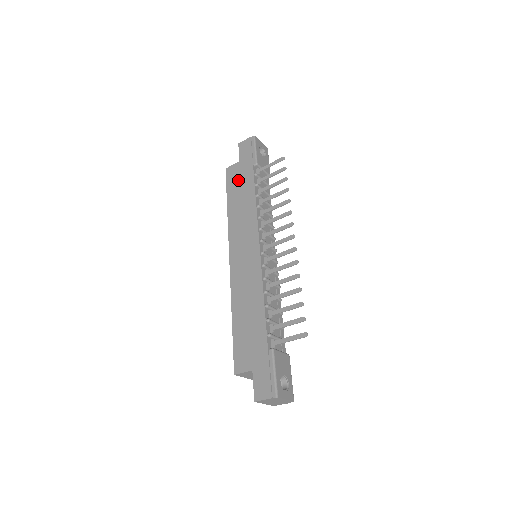
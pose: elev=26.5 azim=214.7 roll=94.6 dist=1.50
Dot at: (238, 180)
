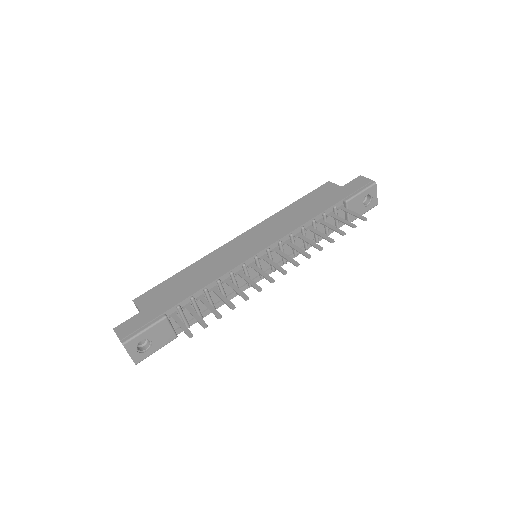
Dot at: (321, 197)
